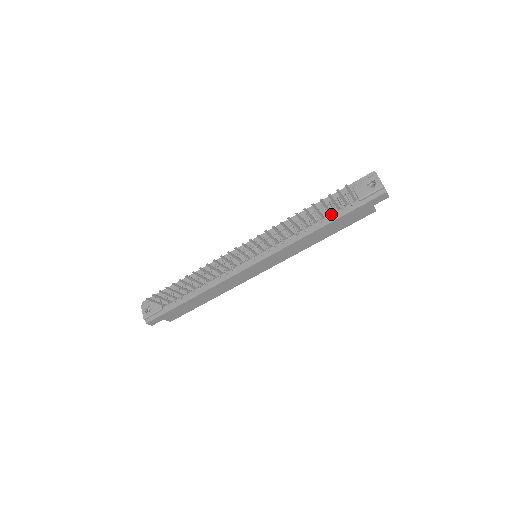
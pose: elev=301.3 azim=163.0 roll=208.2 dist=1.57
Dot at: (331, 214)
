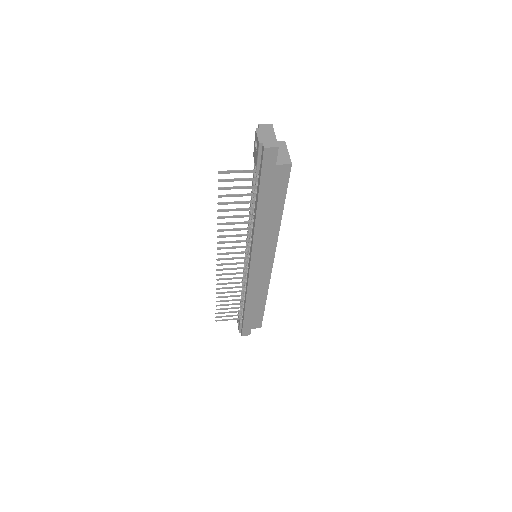
Dot at: (256, 195)
